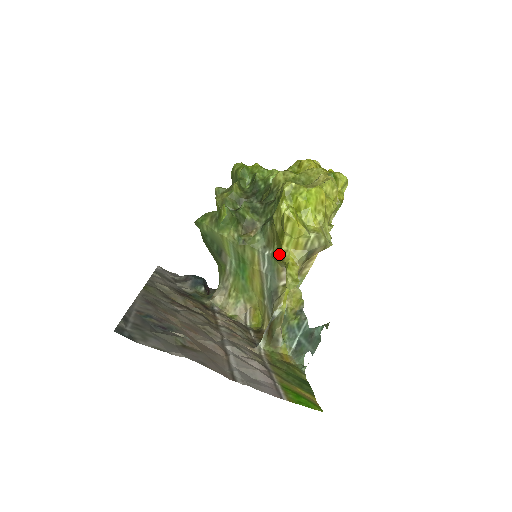
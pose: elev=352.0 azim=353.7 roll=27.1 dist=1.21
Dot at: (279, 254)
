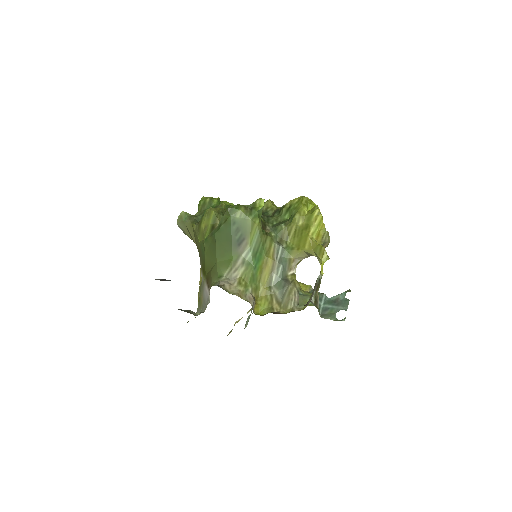
Dot at: (296, 246)
